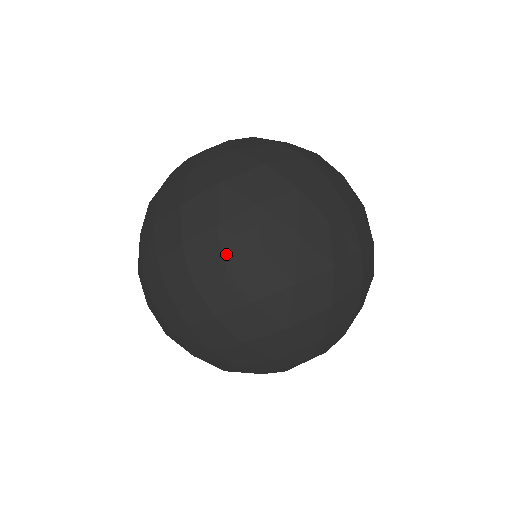
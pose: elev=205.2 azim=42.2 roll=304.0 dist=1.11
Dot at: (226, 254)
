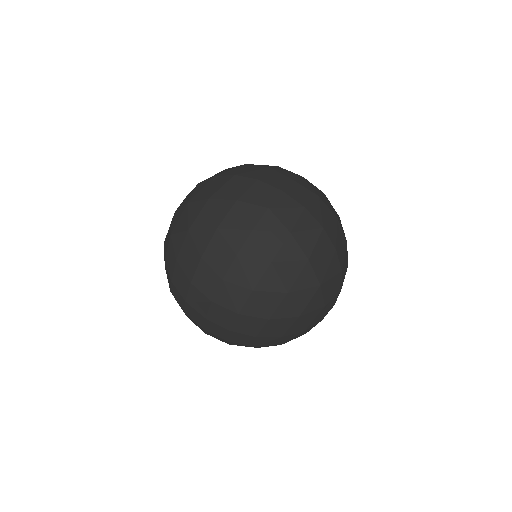
Dot at: (217, 272)
